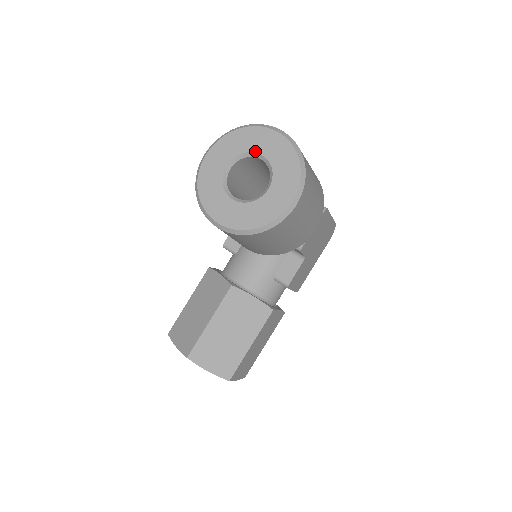
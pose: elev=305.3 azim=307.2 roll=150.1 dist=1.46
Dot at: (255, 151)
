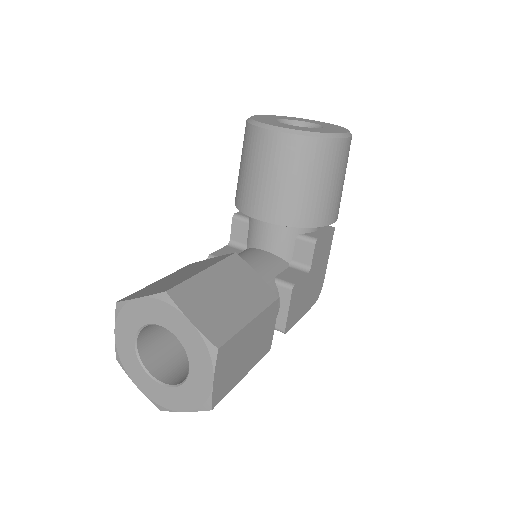
Dot at: (303, 121)
